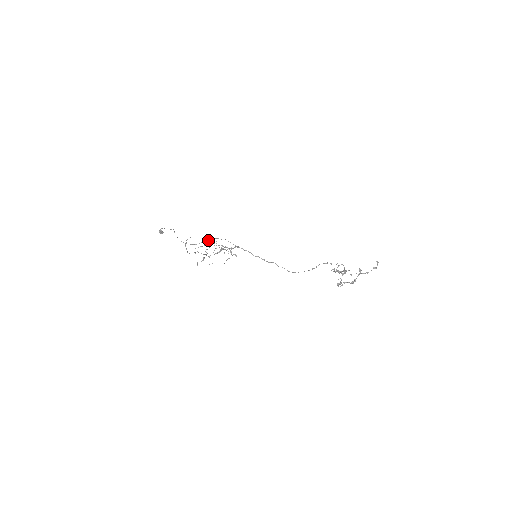
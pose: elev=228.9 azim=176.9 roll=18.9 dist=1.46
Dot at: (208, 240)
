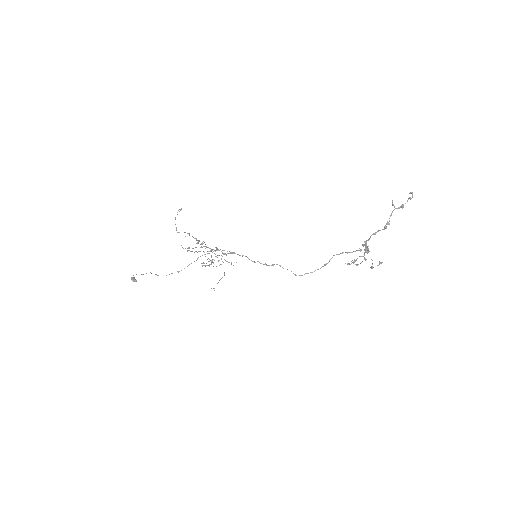
Dot at: (194, 261)
